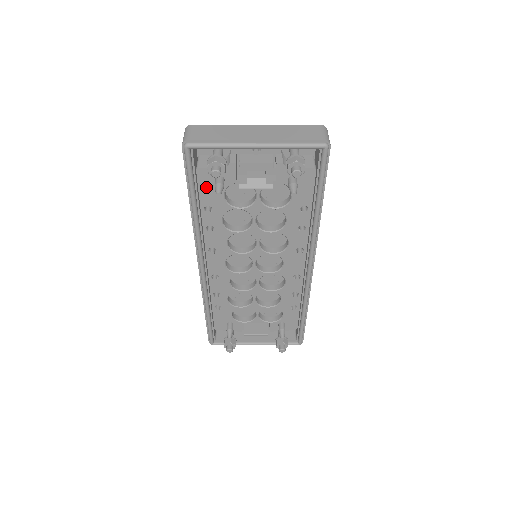
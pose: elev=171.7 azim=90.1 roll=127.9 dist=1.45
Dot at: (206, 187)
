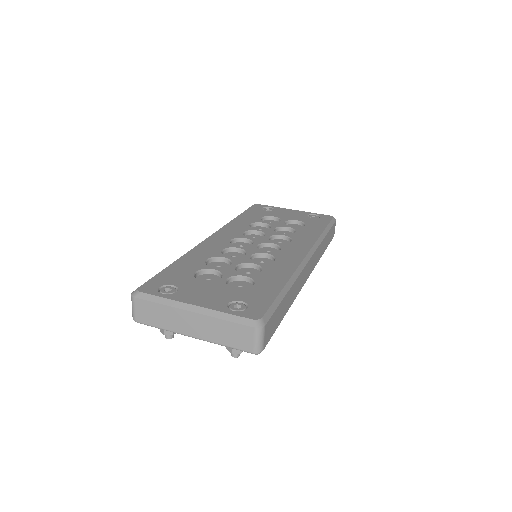
Dot at: occluded
